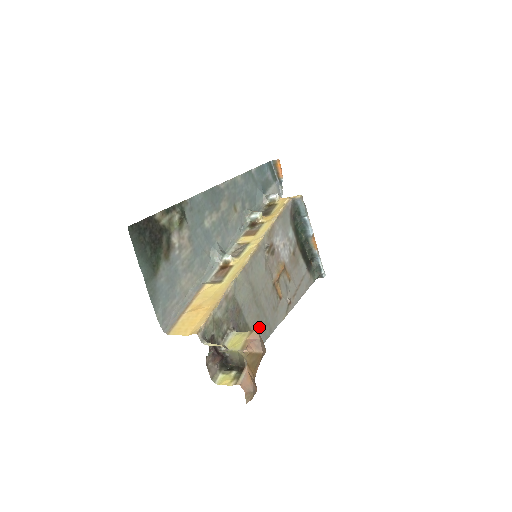
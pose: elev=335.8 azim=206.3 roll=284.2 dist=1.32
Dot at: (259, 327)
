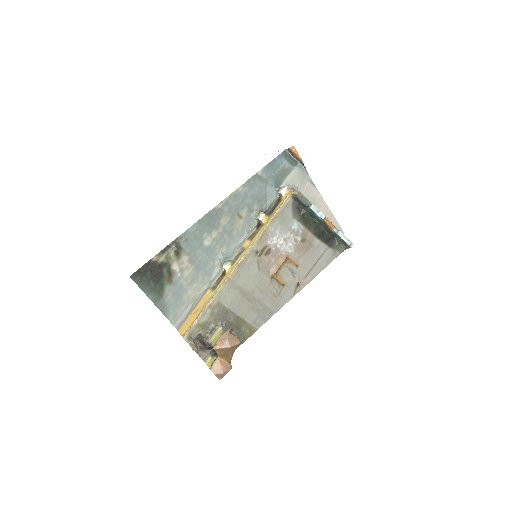
Dot at: (255, 315)
